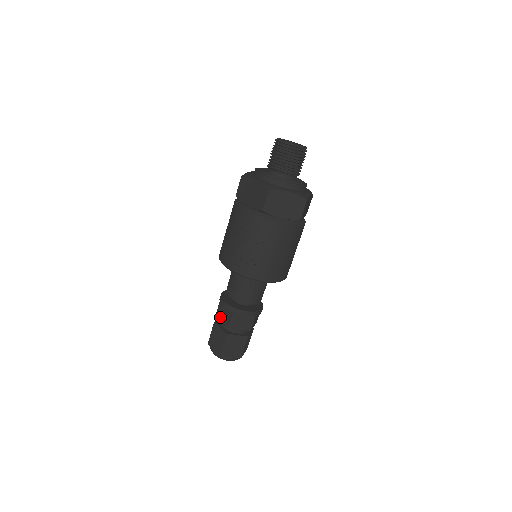
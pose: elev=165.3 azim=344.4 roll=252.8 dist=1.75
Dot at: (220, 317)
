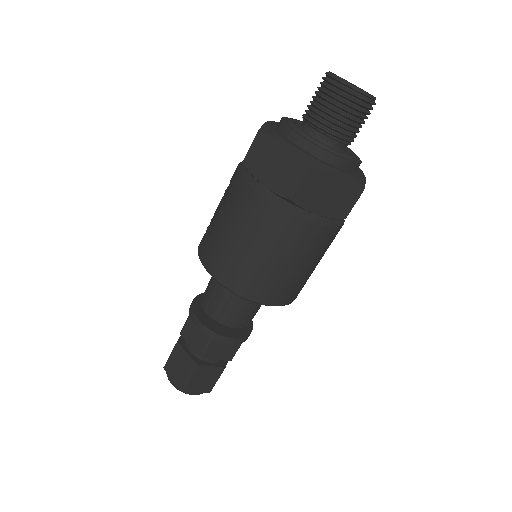
Dot at: occluded
